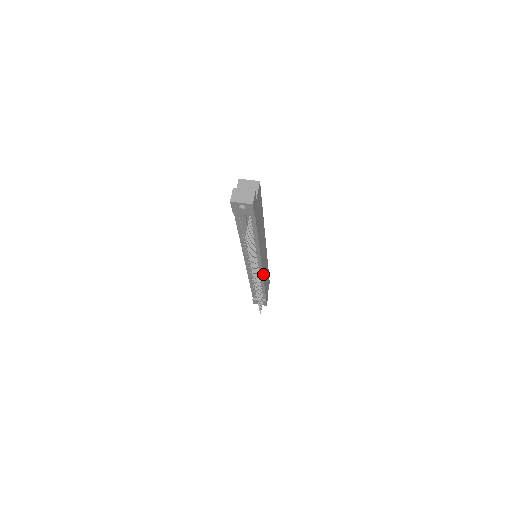
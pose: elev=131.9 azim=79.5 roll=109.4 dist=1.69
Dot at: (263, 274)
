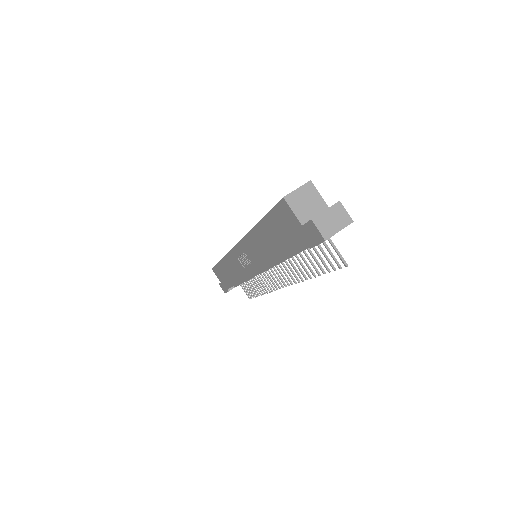
Dot at: occluded
